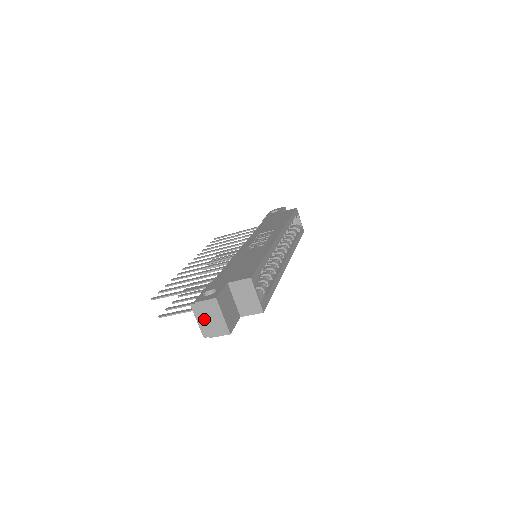
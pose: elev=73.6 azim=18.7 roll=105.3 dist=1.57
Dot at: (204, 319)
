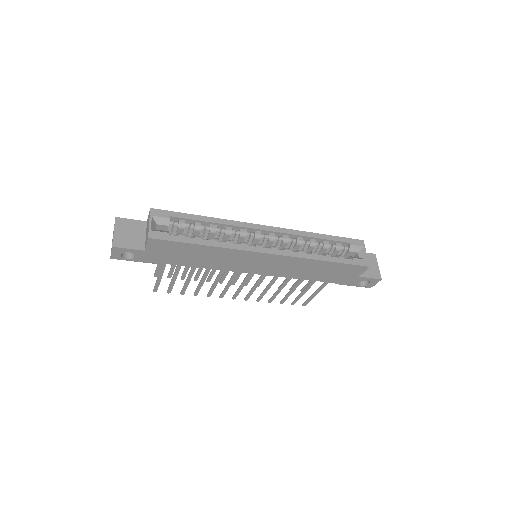
Dot at: occluded
